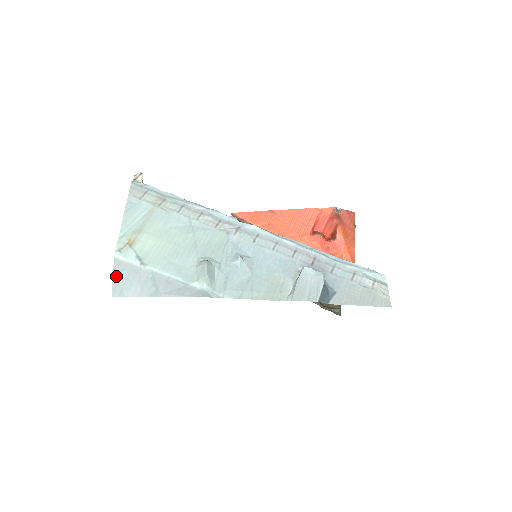
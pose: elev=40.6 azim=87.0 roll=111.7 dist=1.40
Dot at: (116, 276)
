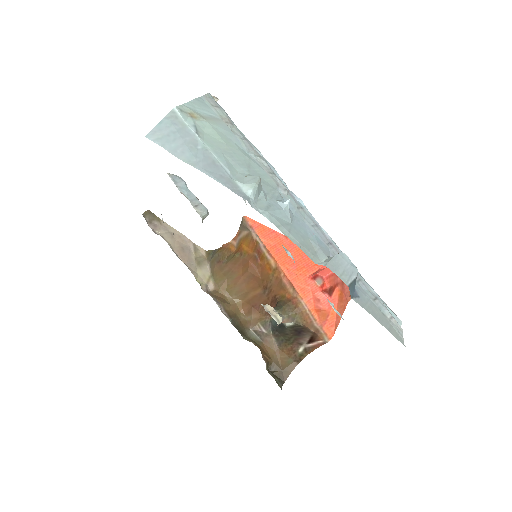
Dot at: (164, 123)
